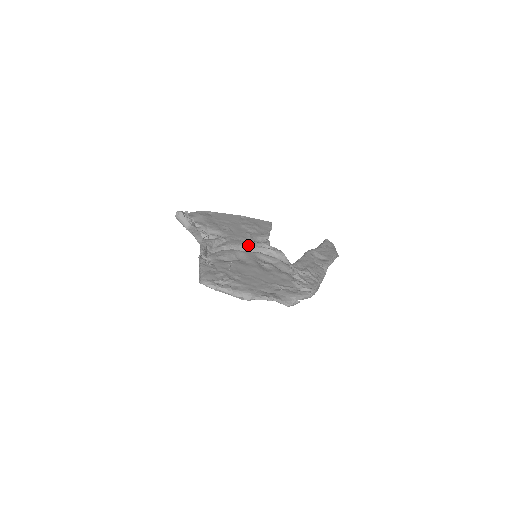
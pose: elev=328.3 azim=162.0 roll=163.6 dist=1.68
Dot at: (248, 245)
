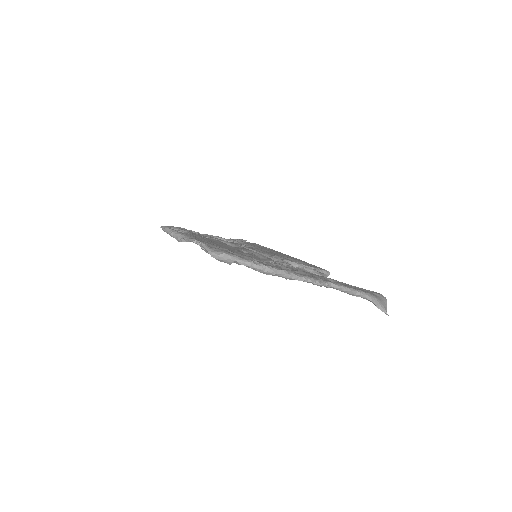
Dot at: (261, 252)
